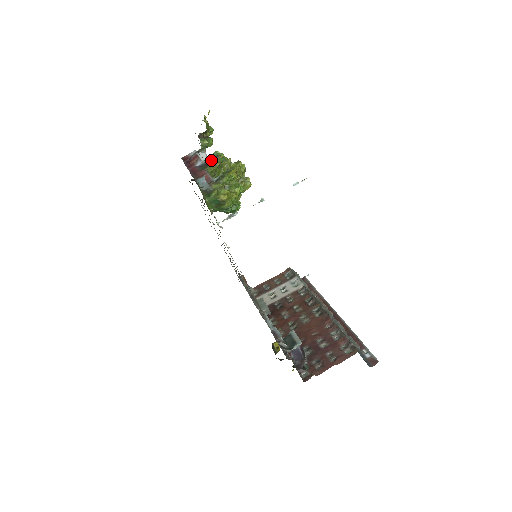
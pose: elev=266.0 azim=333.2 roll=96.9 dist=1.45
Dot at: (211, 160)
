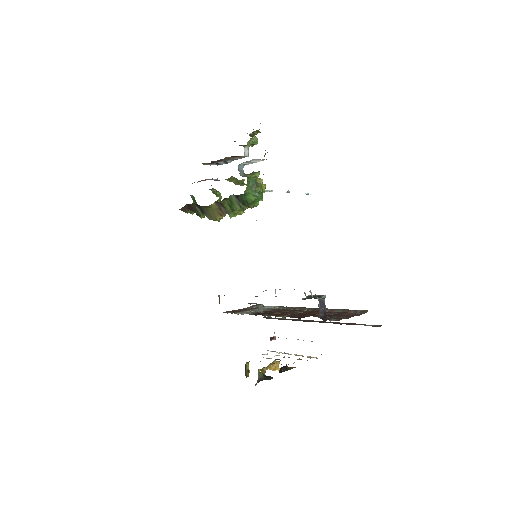
Dot at: (213, 189)
